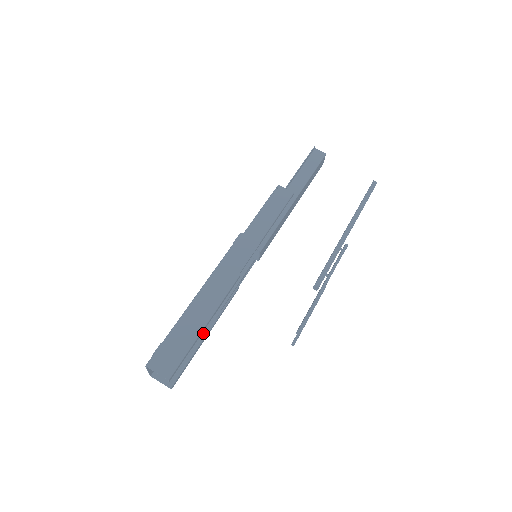
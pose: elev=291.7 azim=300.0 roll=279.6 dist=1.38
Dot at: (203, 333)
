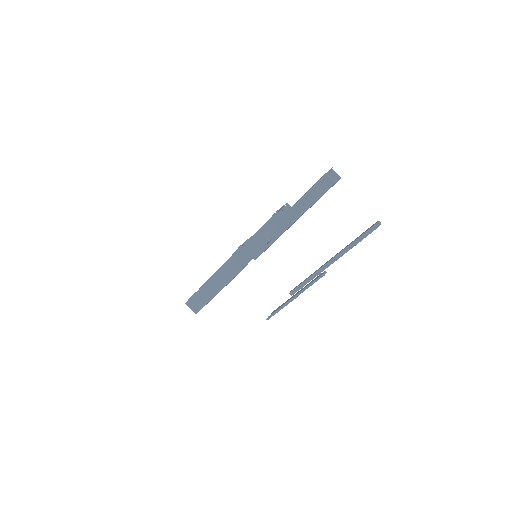
Dot at: occluded
